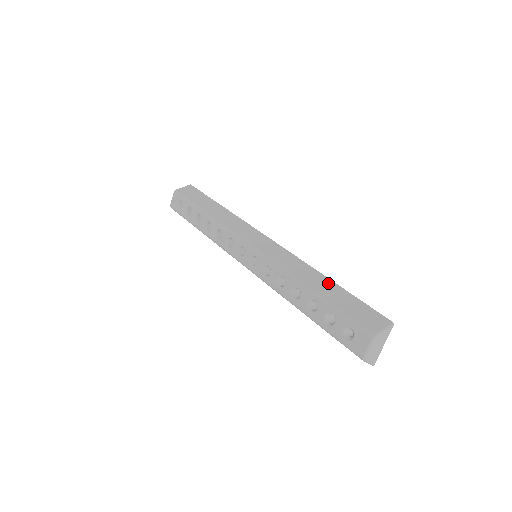
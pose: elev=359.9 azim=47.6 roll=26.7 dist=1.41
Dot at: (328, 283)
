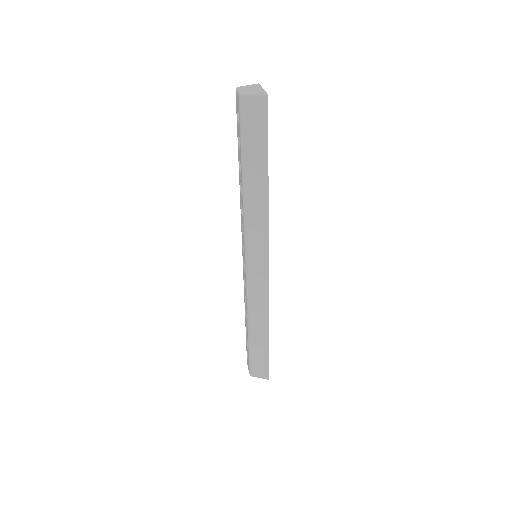
Dot at: (264, 336)
